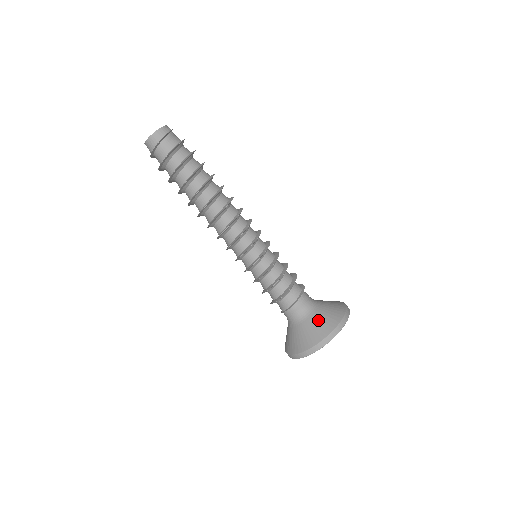
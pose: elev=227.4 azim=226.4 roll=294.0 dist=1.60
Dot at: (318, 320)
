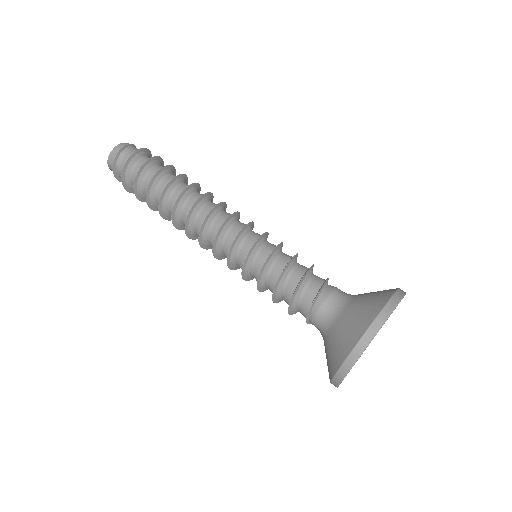
Dot at: (343, 327)
